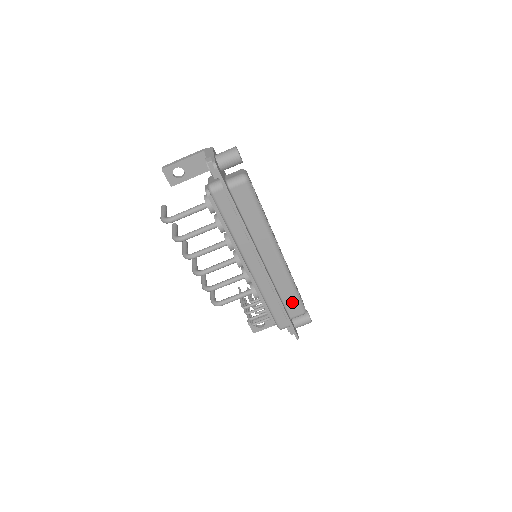
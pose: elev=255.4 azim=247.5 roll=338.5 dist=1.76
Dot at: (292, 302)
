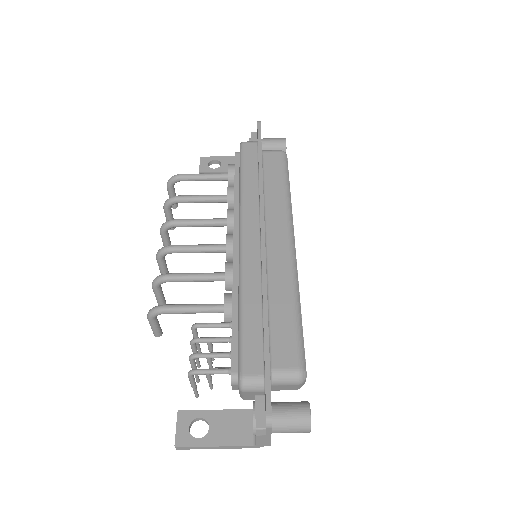
Dot at: (285, 333)
